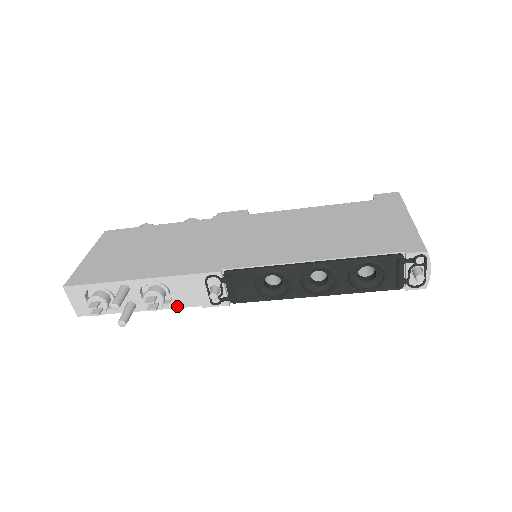
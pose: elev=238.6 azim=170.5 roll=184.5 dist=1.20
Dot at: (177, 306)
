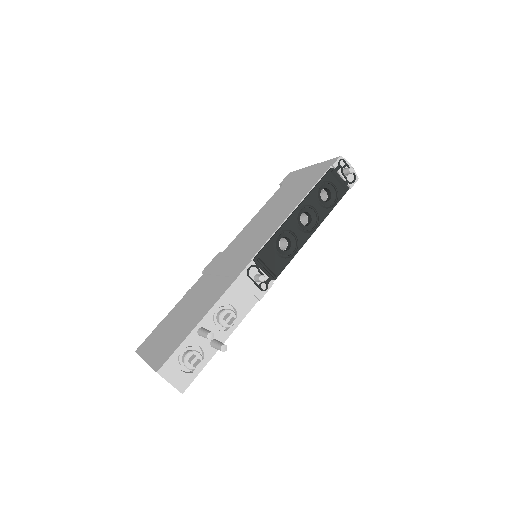
Dot at: (244, 315)
